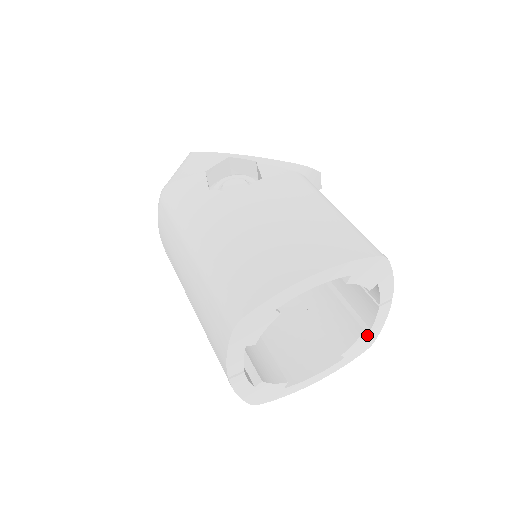
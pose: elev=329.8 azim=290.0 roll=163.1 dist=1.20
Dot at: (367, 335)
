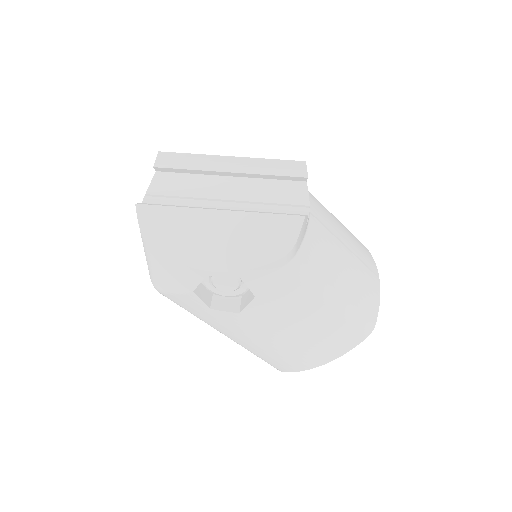
Dot at: occluded
